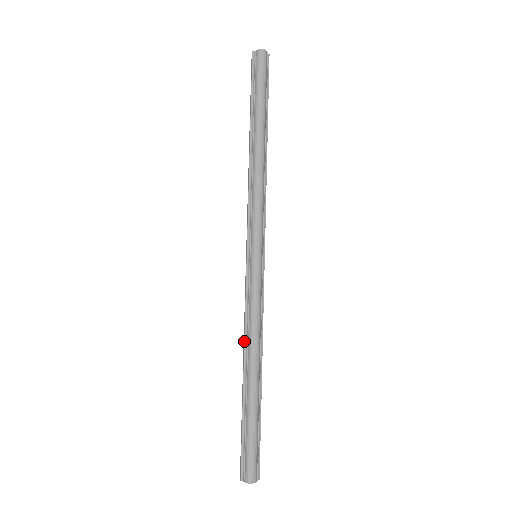
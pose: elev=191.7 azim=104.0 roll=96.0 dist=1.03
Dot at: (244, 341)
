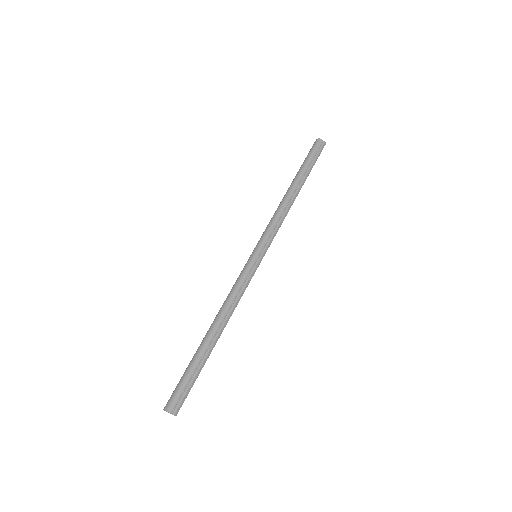
Dot at: occluded
